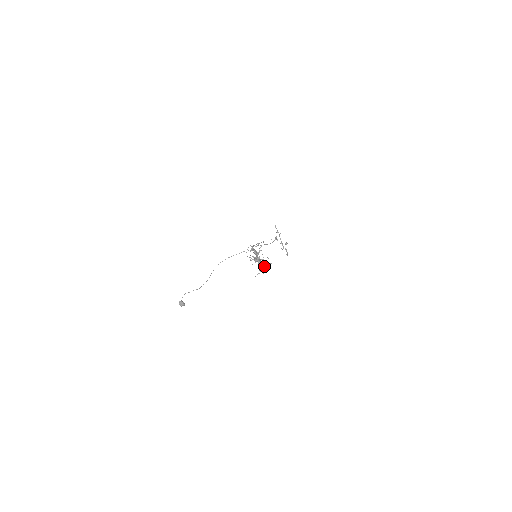
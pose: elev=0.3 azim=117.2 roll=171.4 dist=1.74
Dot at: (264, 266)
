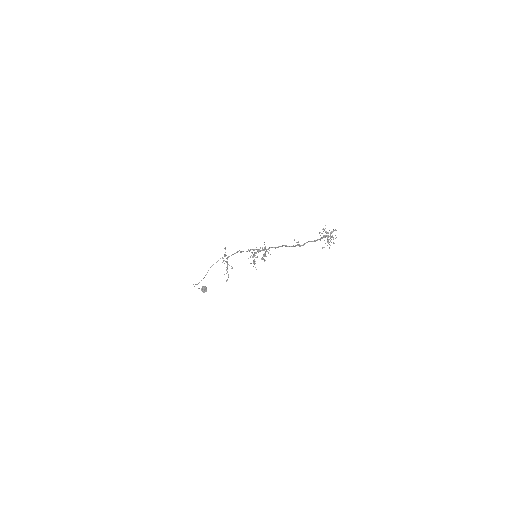
Dot at: occluded
